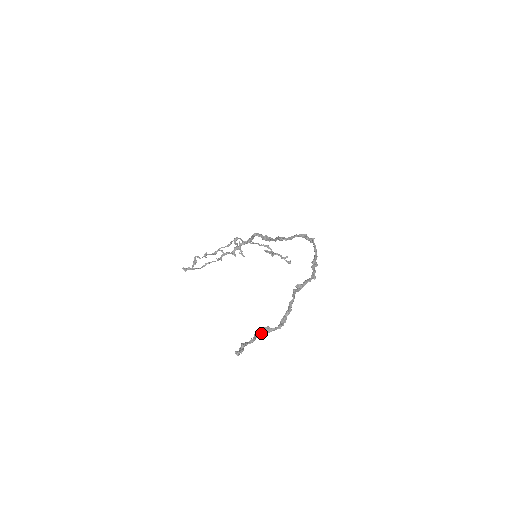
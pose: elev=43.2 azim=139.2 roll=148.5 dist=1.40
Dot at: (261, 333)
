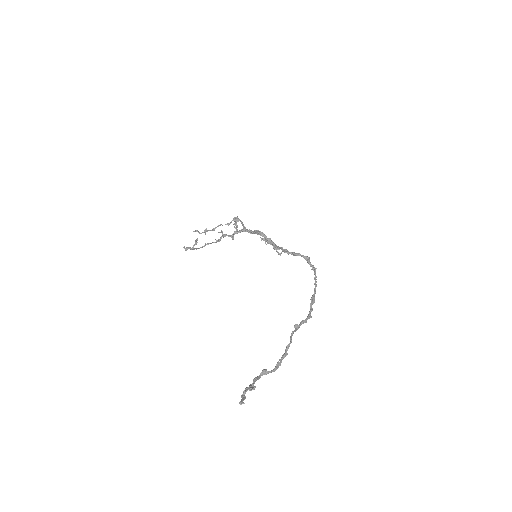
Dot at: (259, 375)
